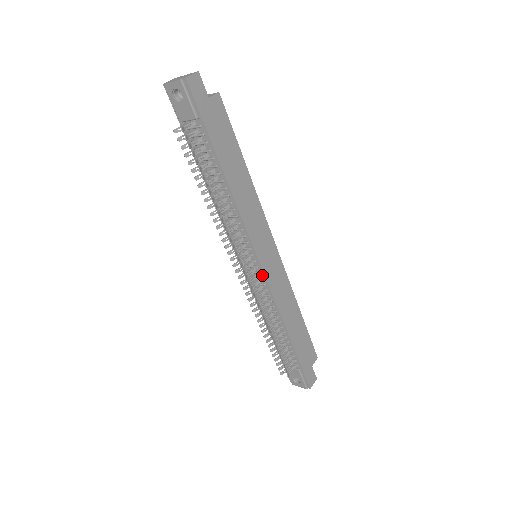
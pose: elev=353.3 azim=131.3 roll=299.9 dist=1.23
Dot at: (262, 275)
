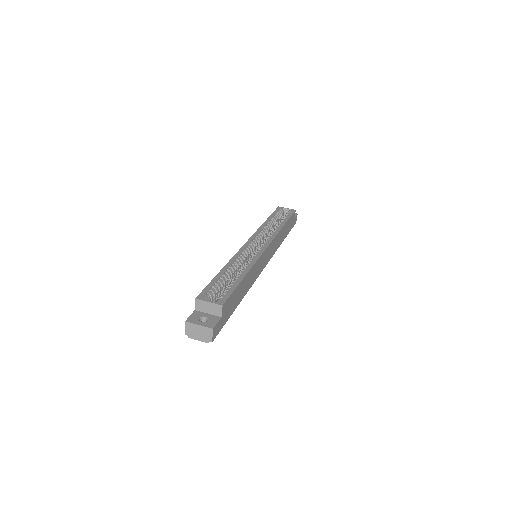
Dot at: occluded
